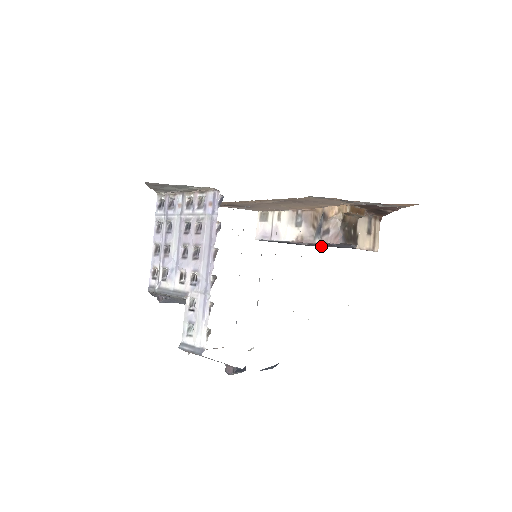
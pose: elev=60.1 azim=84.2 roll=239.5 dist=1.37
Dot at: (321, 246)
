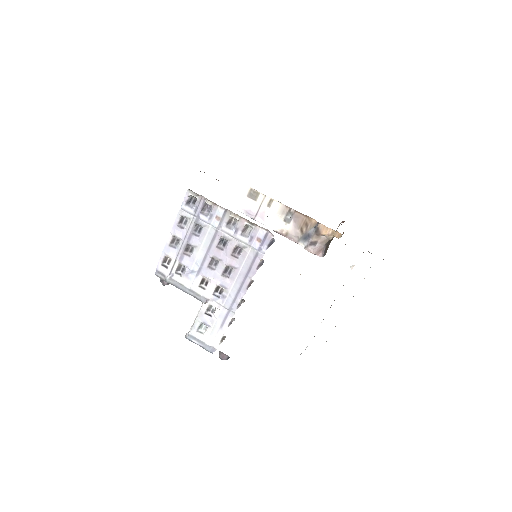
Dot at: occluded
